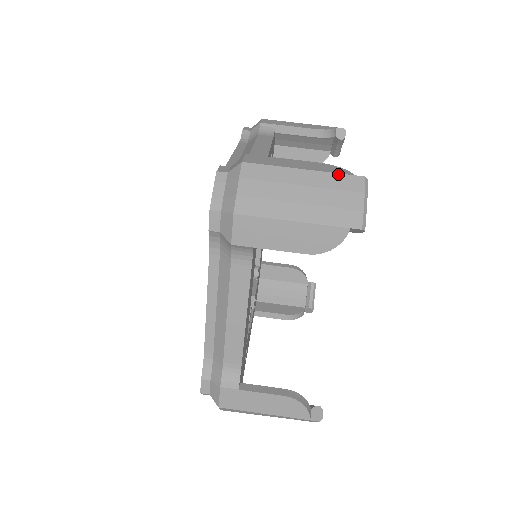
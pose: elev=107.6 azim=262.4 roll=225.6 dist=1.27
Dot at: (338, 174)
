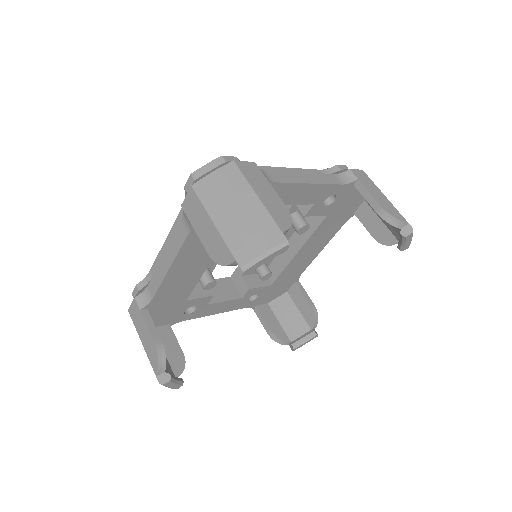
Dot at: (274, 221)
